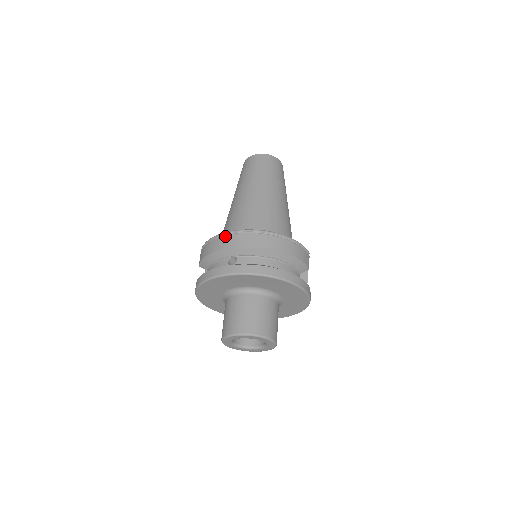
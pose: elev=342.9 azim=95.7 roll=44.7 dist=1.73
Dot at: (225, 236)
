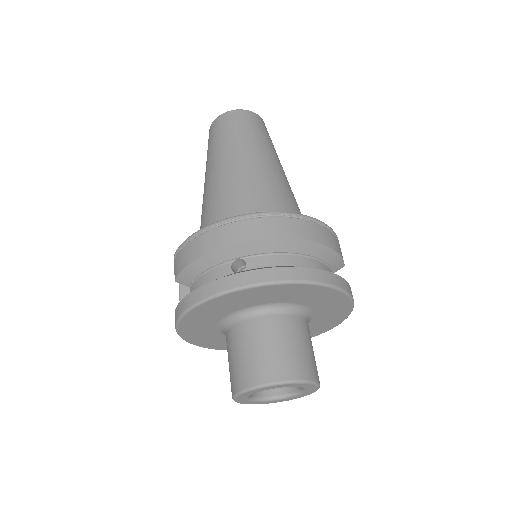
Dot at: (220, 227)
